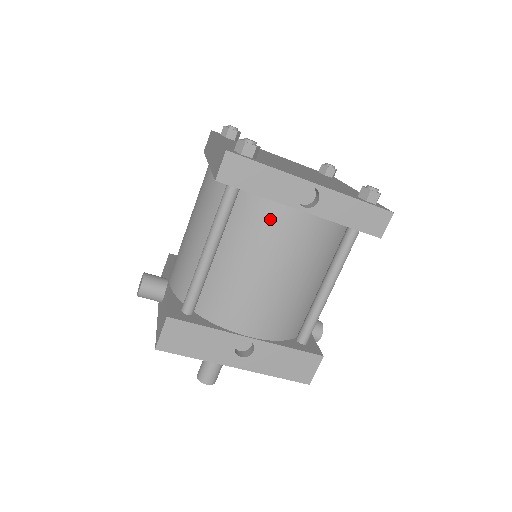
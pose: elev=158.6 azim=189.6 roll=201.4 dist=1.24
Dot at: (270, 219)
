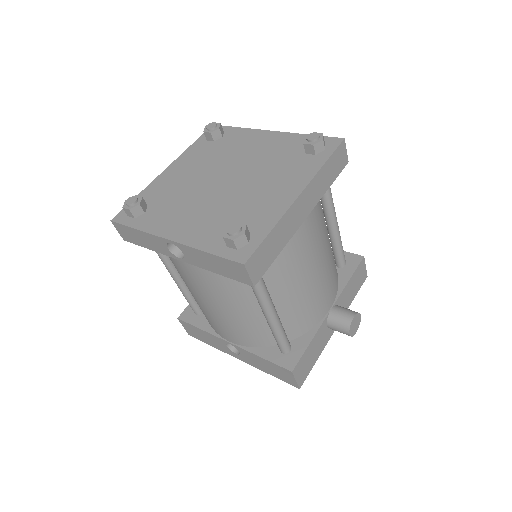
Dot at: (174, 263)
